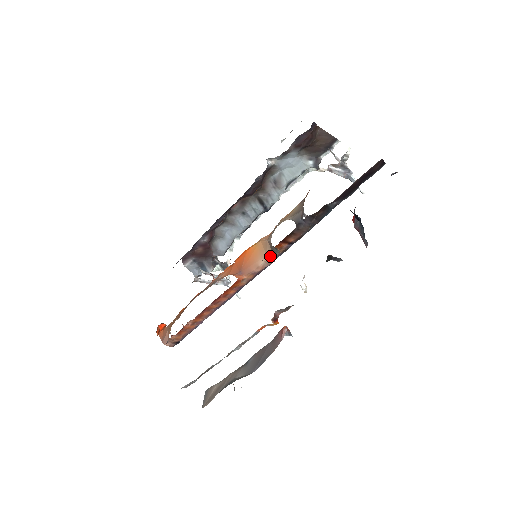
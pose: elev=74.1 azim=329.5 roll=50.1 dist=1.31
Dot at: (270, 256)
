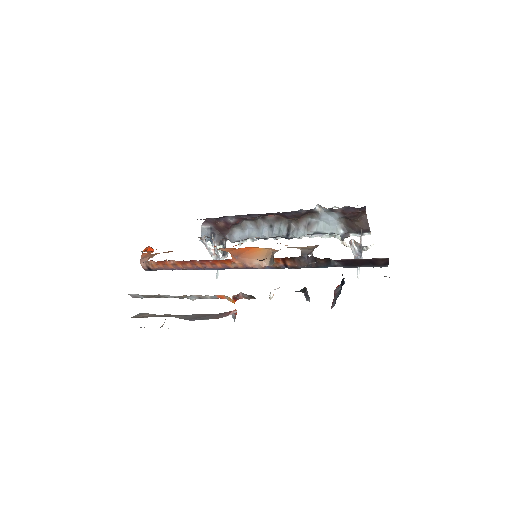
Dot at: (265, 263)
